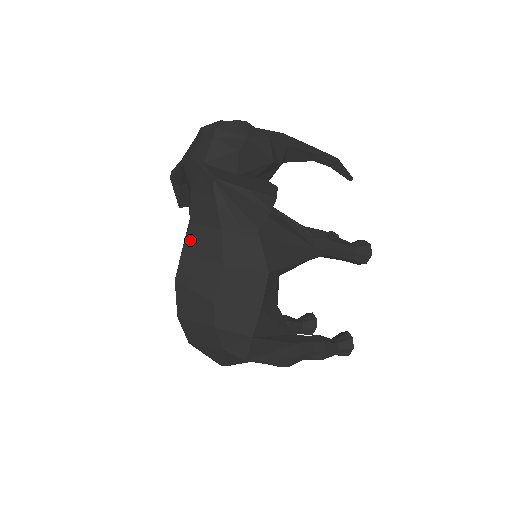
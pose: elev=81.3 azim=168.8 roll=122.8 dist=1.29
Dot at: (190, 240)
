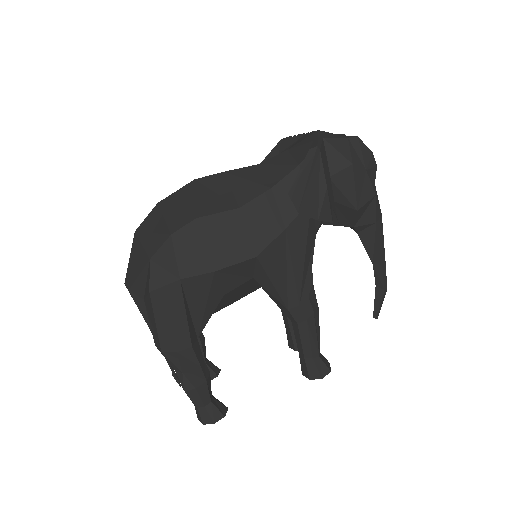
Dot at: (242, 172)
